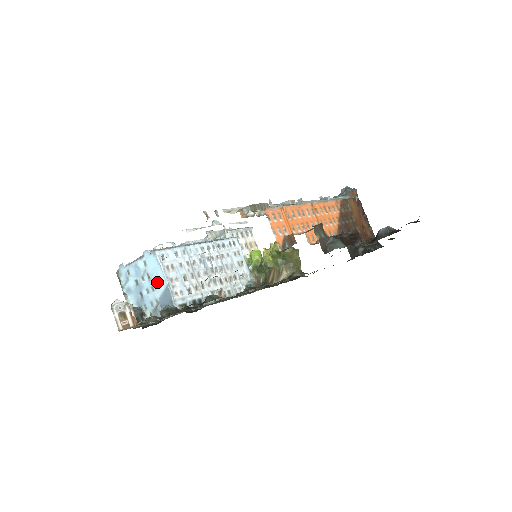
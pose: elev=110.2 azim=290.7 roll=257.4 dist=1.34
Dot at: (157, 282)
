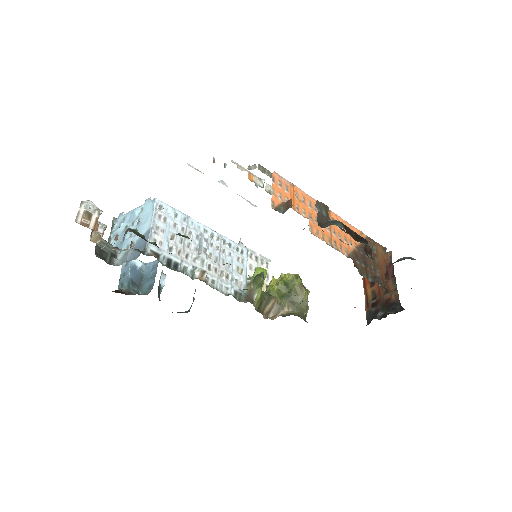
Dot at: (143, 225)
